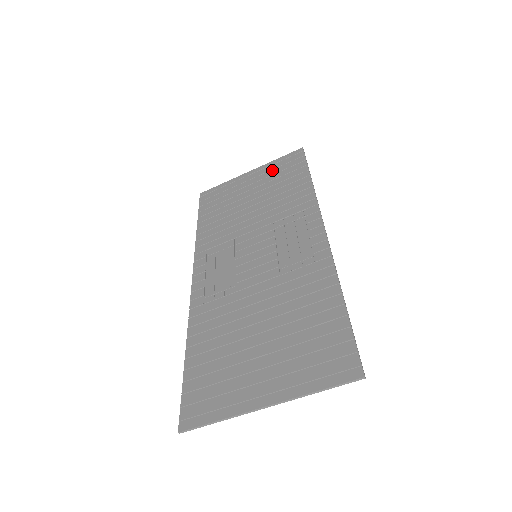
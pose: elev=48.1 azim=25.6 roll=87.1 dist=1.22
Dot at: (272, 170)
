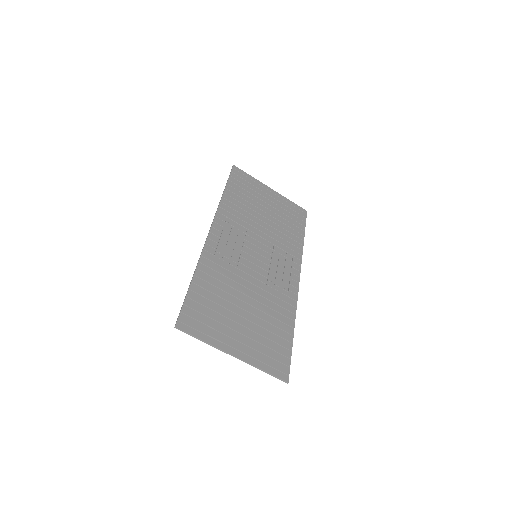
Dot at: (285, 205)
